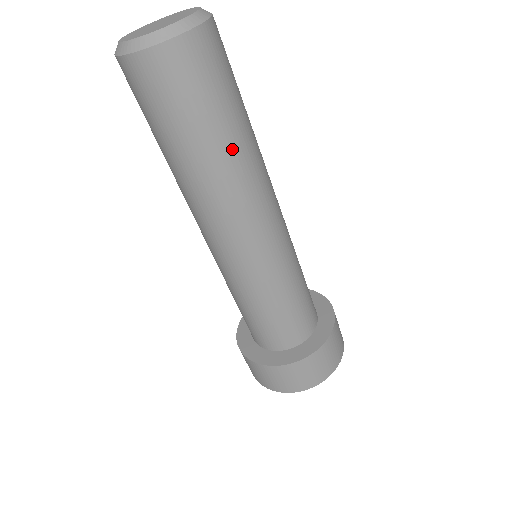
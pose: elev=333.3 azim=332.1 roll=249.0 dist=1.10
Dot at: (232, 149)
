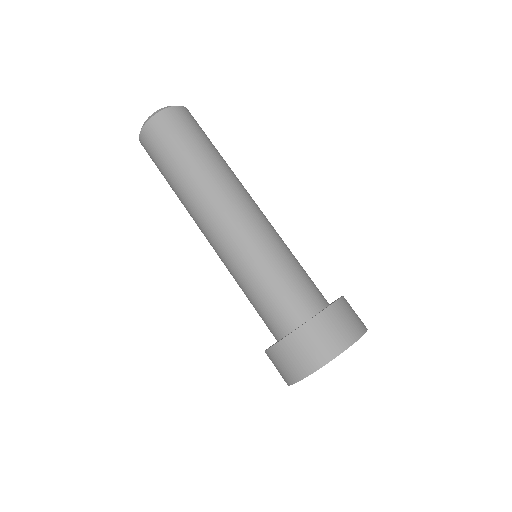
Dot at: (204, 162)
